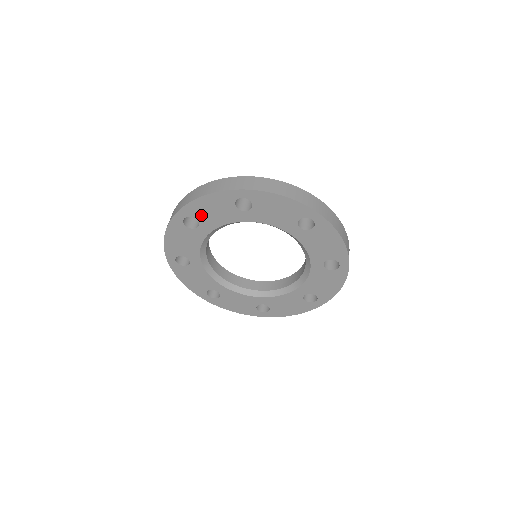
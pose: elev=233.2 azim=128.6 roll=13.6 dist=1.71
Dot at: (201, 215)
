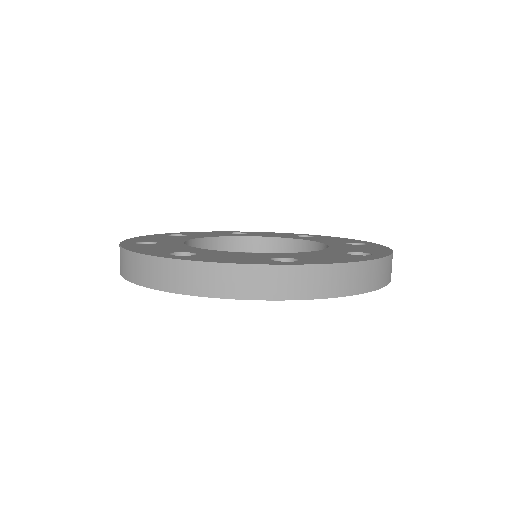
Dot at: occluded
